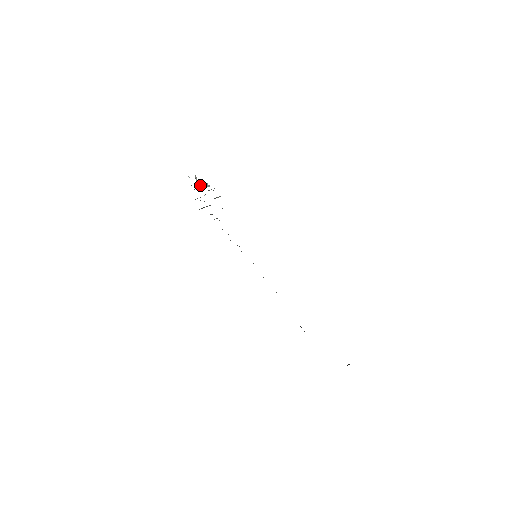
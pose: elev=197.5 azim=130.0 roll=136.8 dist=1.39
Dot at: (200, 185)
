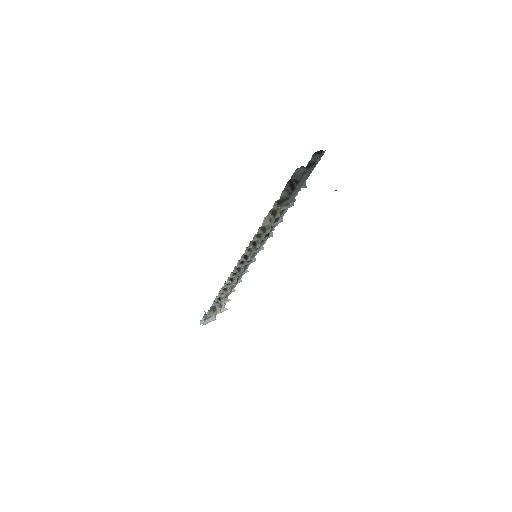
Dot at: occluded
